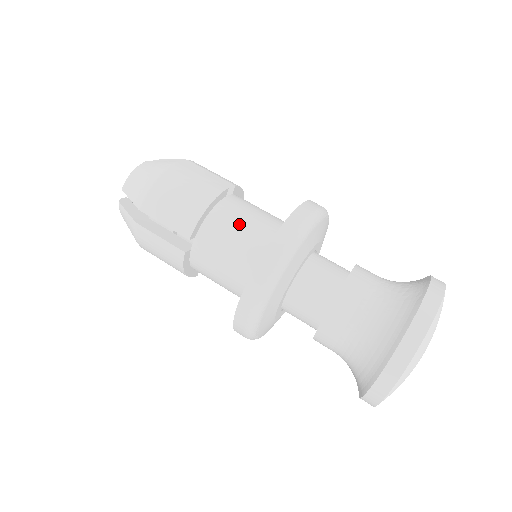
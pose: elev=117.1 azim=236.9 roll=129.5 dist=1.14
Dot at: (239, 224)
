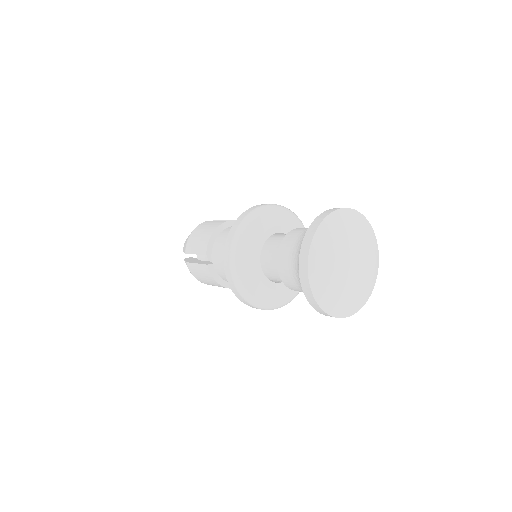
Dot at: occluded
